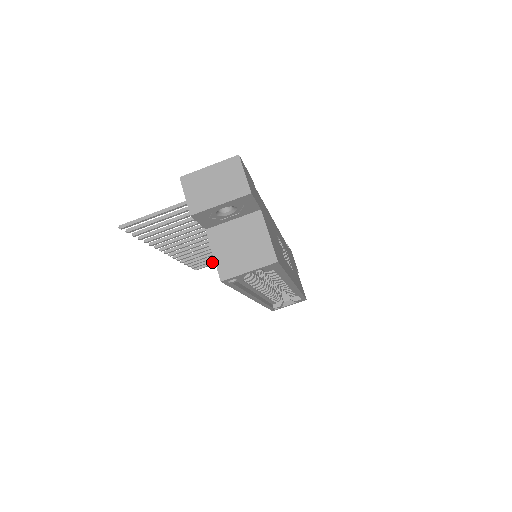
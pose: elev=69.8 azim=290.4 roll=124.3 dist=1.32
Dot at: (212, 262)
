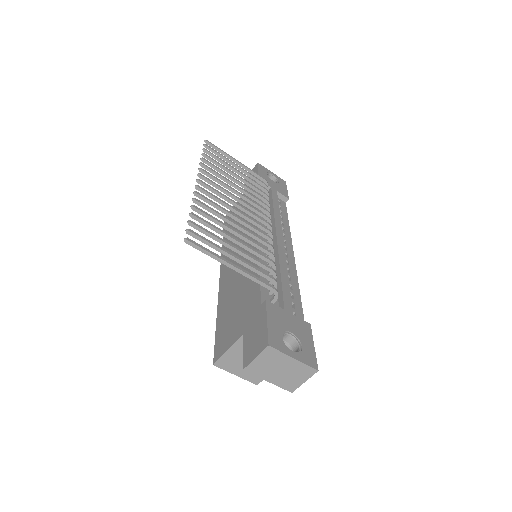
Dot at: (224, 153)
